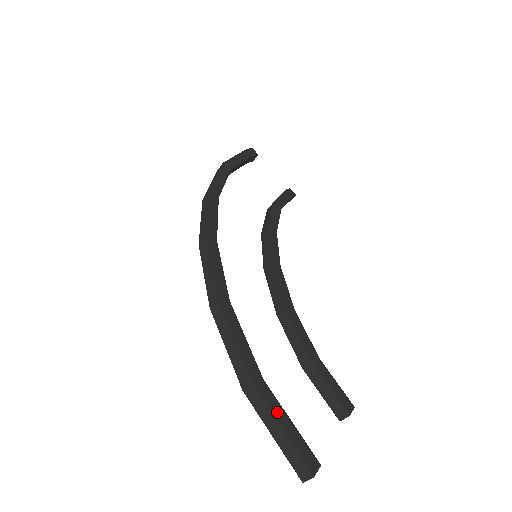
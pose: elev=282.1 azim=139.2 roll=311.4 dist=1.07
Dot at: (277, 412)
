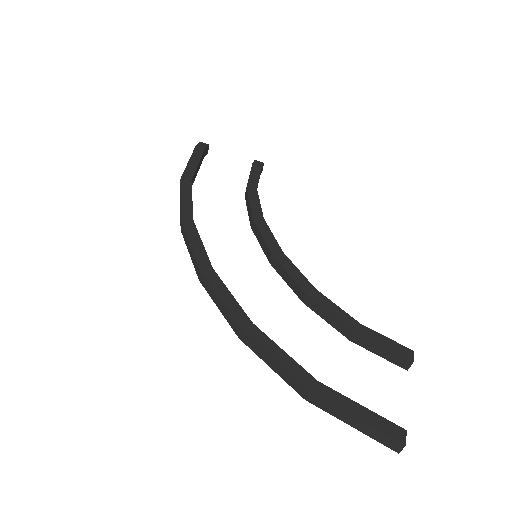
Dot at: (344, 405)
